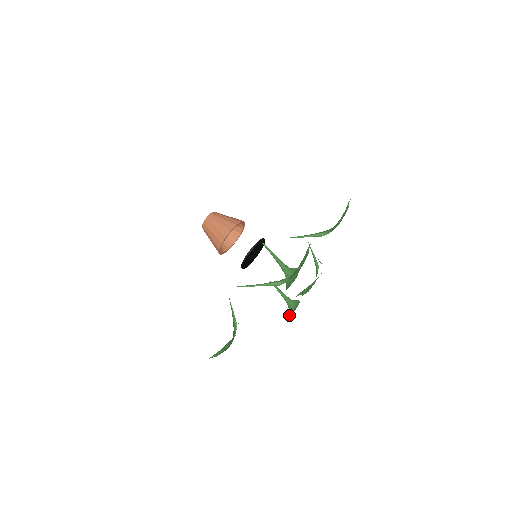
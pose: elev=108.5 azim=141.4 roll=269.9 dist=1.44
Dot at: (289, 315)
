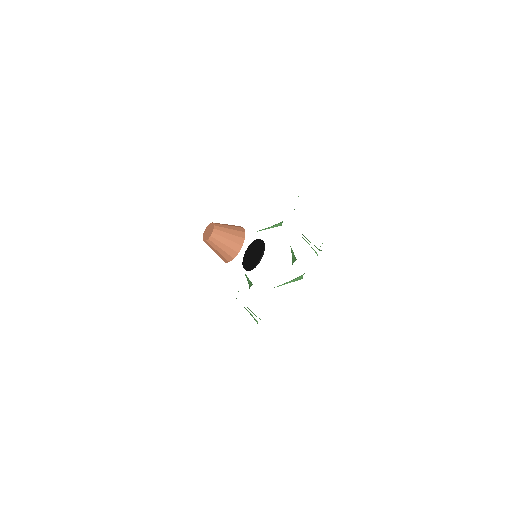
Dot at: occluded
